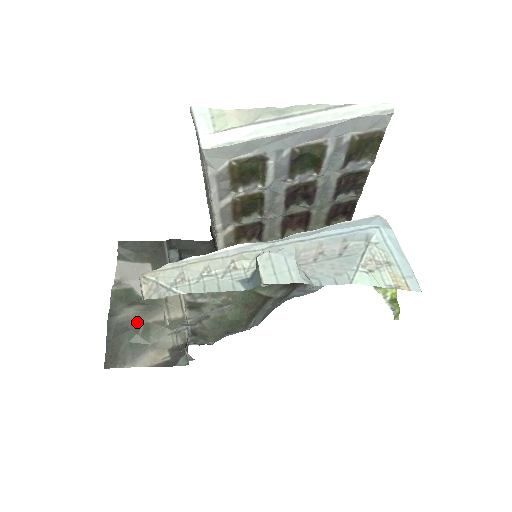
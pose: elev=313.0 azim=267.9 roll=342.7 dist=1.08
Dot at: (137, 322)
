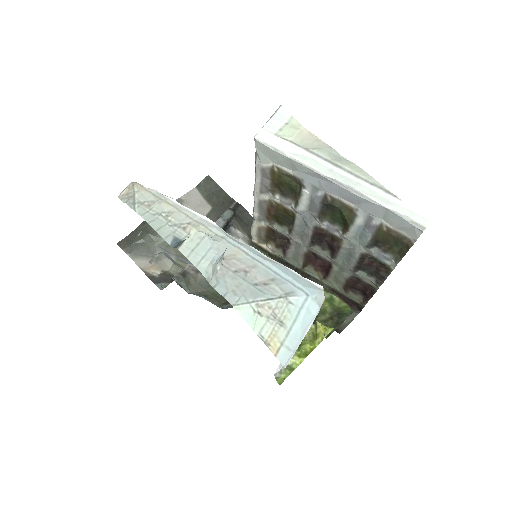
Dot at: occluded
